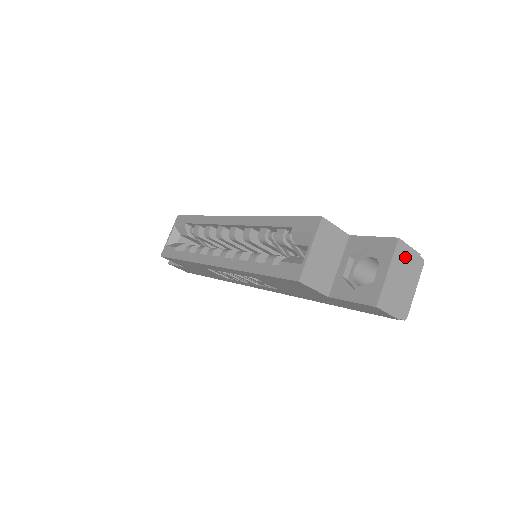
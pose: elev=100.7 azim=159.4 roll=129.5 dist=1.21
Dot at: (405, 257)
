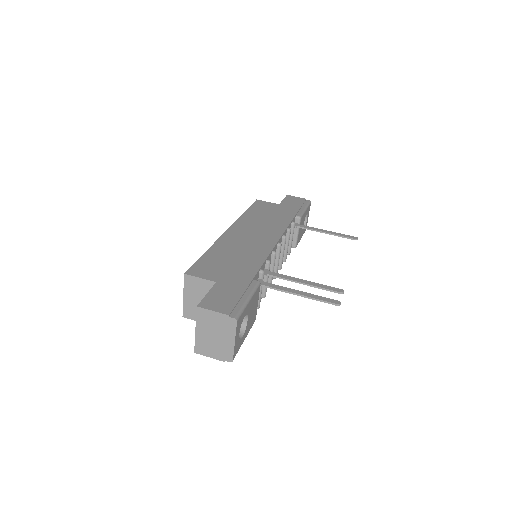
Dot at: (211, 319)
